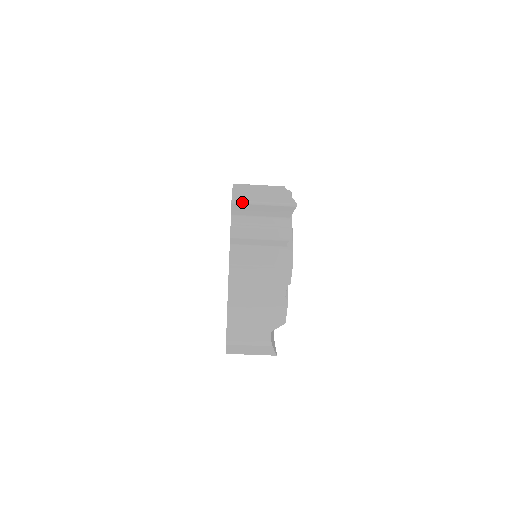
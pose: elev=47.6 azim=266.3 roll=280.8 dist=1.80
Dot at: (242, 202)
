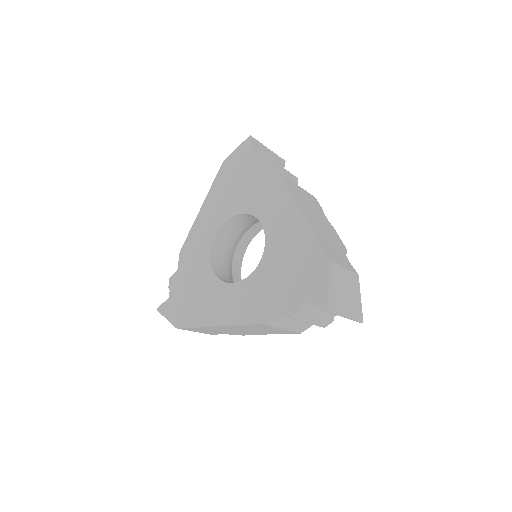
Dot at: (334, 313)
